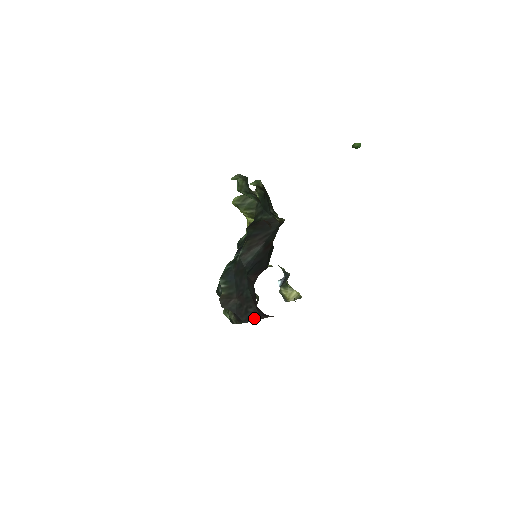
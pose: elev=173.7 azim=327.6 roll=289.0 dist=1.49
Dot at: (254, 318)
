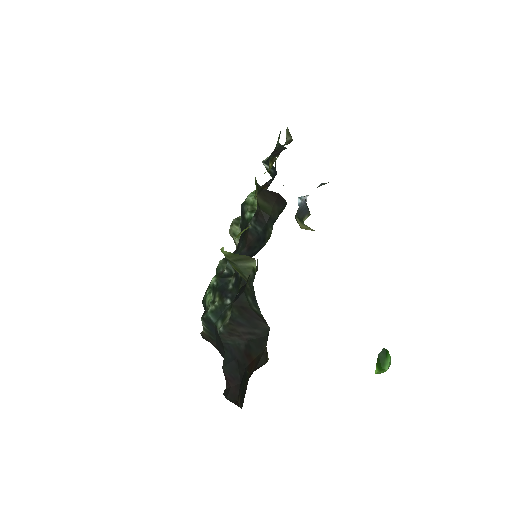
Dot at: occluded
